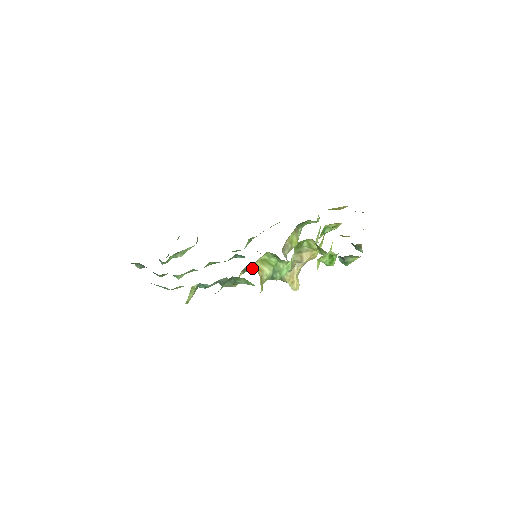
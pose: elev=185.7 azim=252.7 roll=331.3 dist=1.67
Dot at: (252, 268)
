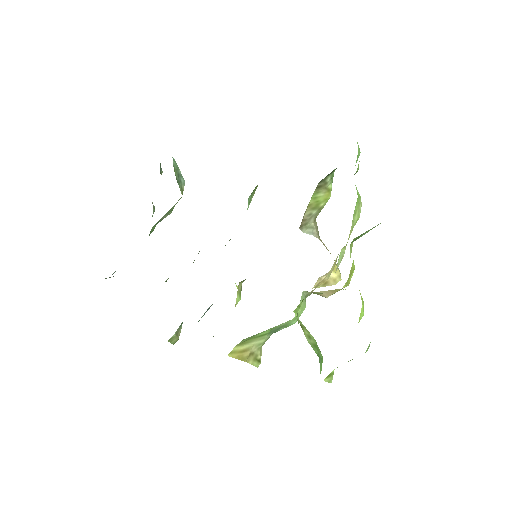
Dot at: occluded
